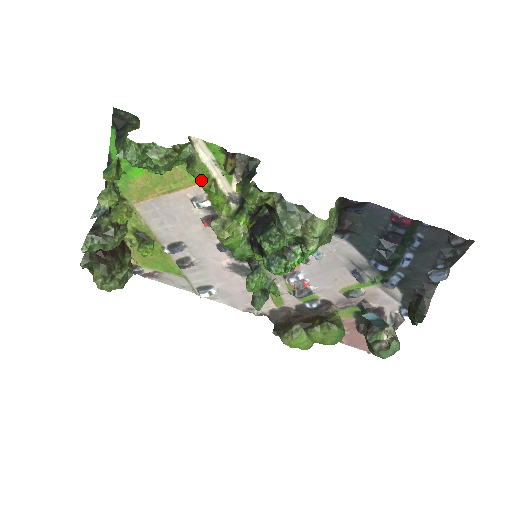
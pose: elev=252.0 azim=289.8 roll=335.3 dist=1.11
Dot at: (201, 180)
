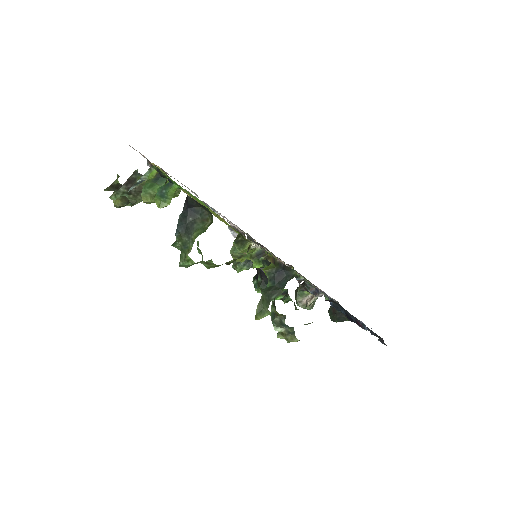
Dot at: occluded
